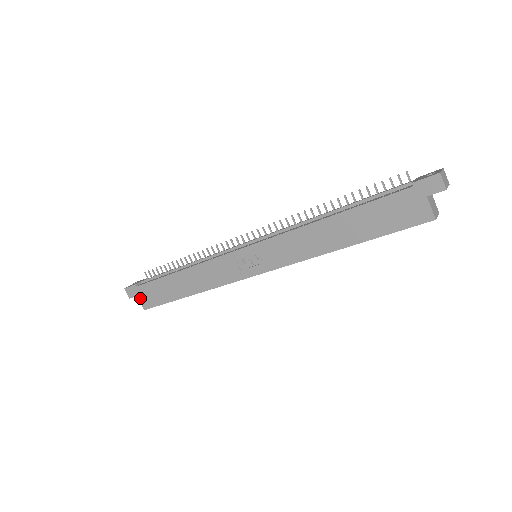
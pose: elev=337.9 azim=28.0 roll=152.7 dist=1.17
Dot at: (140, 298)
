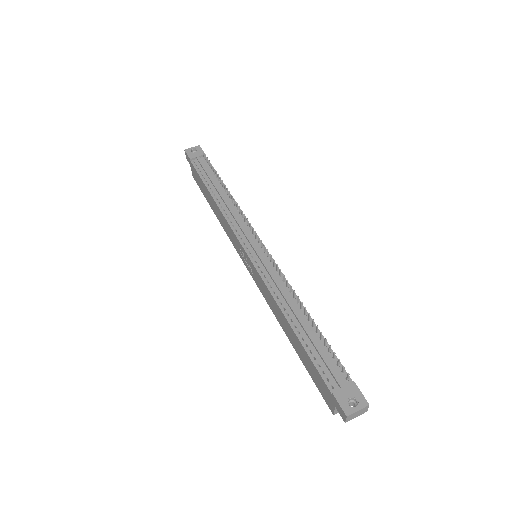
Dot at: (191, 169)
